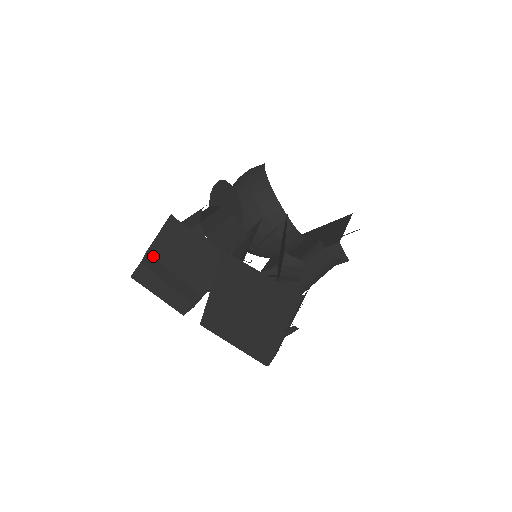
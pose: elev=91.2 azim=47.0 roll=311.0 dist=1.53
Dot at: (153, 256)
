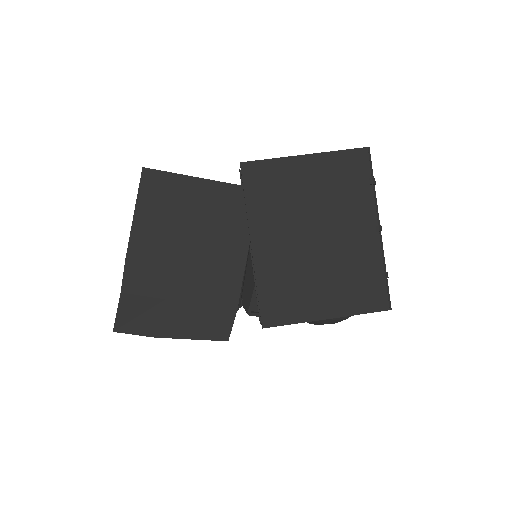
Dot at: (139, 260)
